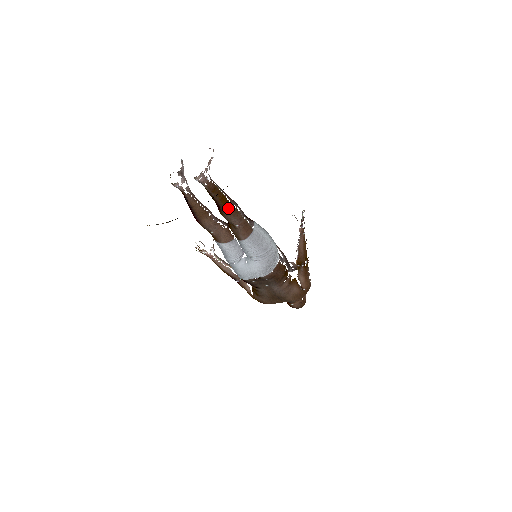
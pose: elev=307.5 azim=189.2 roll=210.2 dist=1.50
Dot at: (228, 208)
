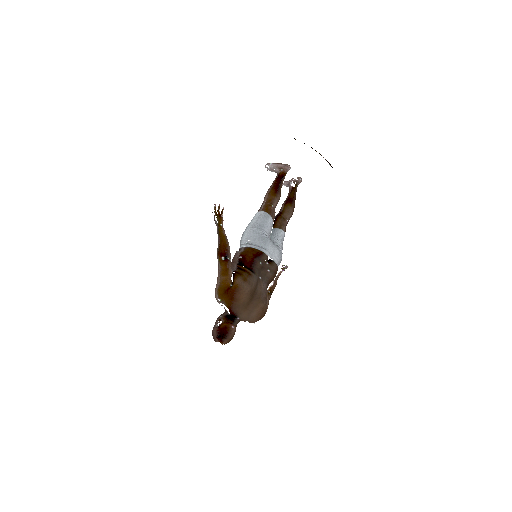
Dot at: (294, 207)
